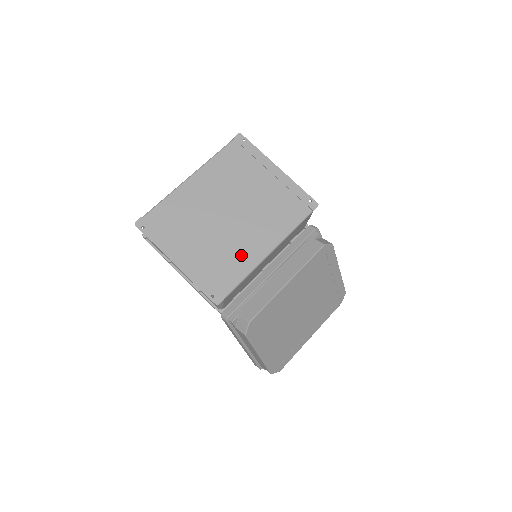
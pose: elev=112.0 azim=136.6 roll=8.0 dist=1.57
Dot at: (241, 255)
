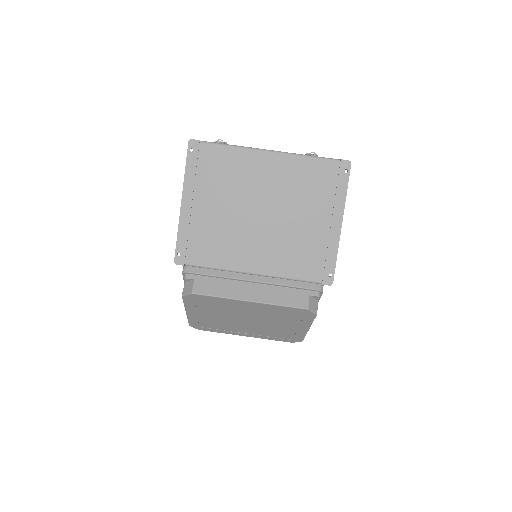
Dot at: (232, 251)
